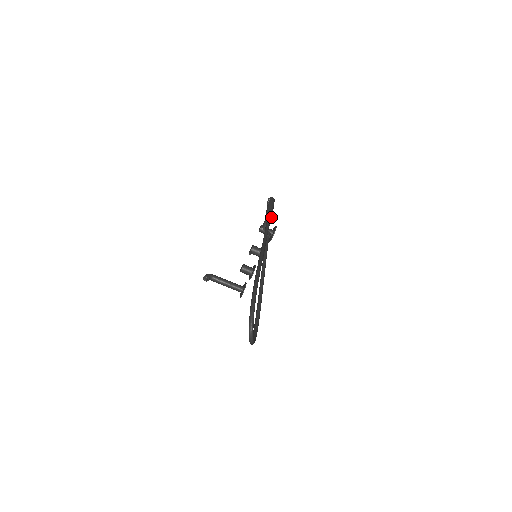
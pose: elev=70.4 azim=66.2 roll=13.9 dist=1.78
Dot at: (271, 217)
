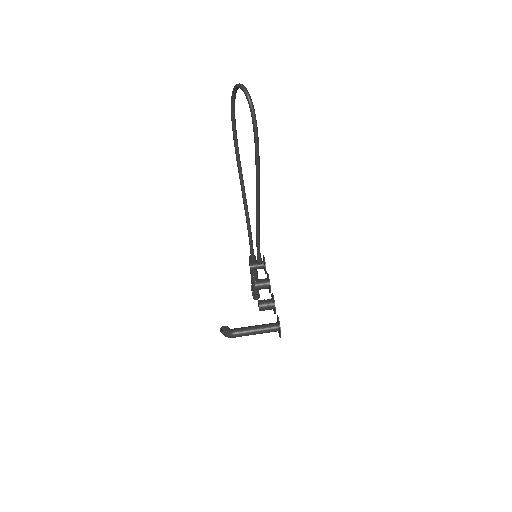
Dot at: occluded
